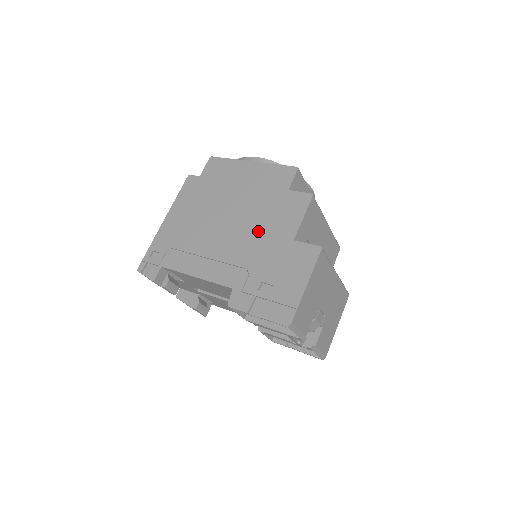
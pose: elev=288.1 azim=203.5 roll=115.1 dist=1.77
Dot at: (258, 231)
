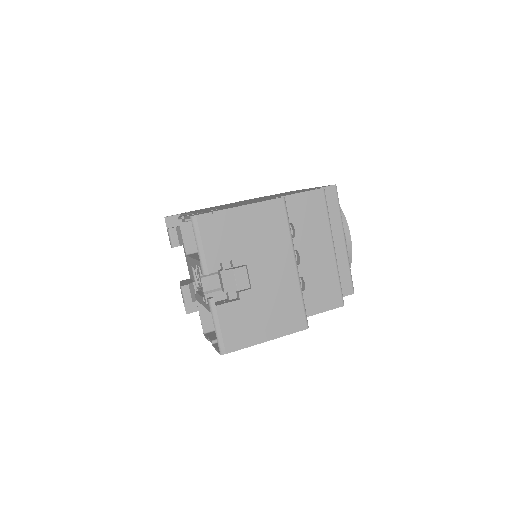
Dot at: occluded
